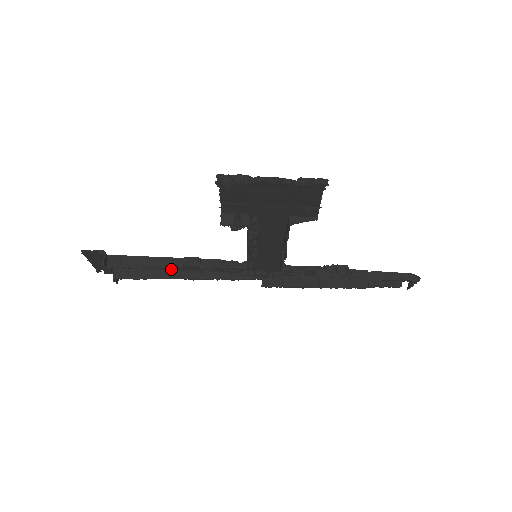
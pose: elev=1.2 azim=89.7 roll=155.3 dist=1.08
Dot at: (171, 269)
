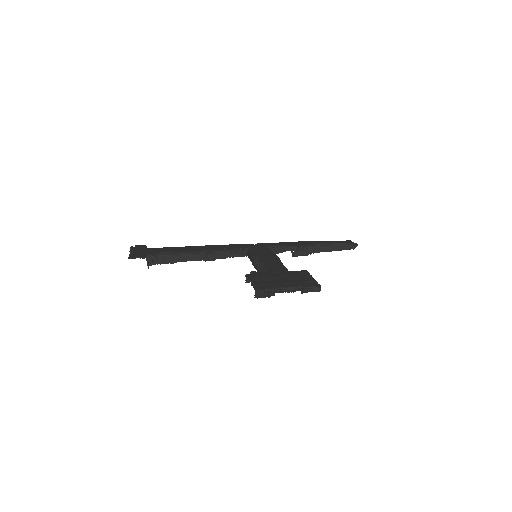
Dot at: (189, 247)
